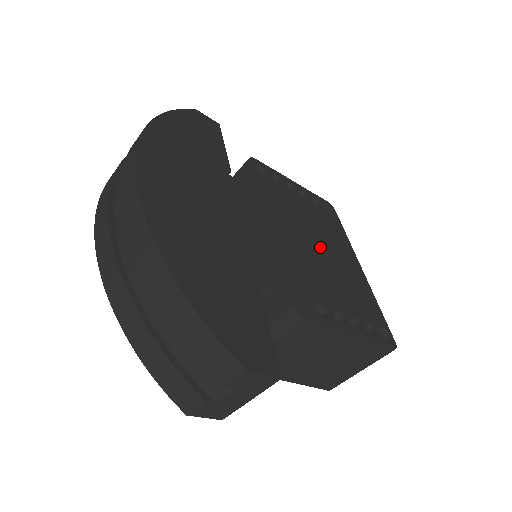
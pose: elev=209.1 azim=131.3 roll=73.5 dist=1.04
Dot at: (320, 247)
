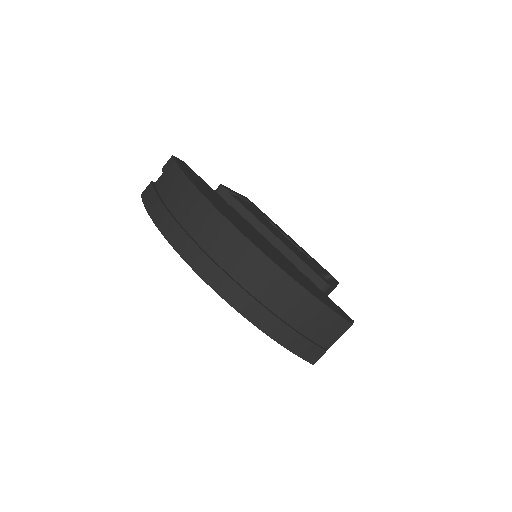
Dot at: (282, 236)
